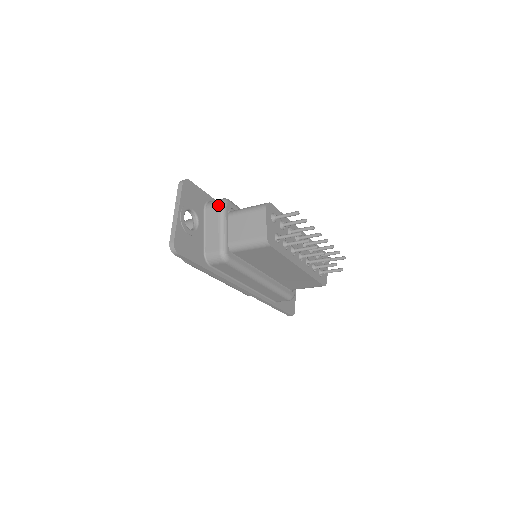
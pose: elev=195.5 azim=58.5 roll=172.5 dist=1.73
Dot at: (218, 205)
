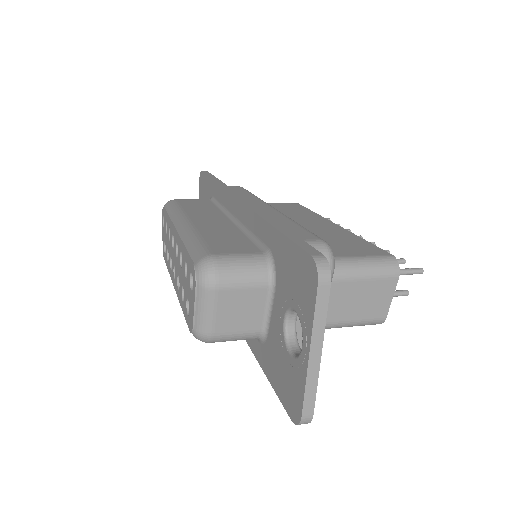
Dot at: occluded
